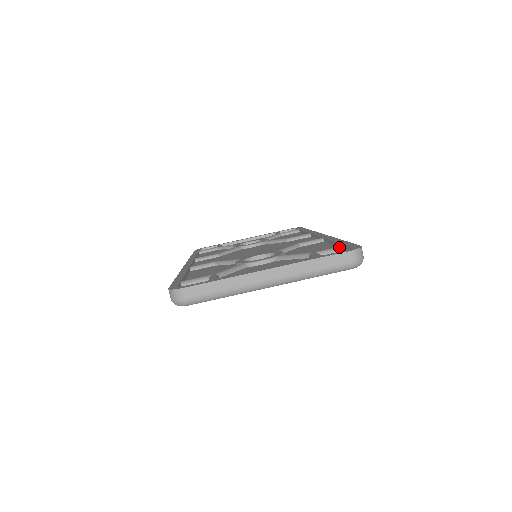
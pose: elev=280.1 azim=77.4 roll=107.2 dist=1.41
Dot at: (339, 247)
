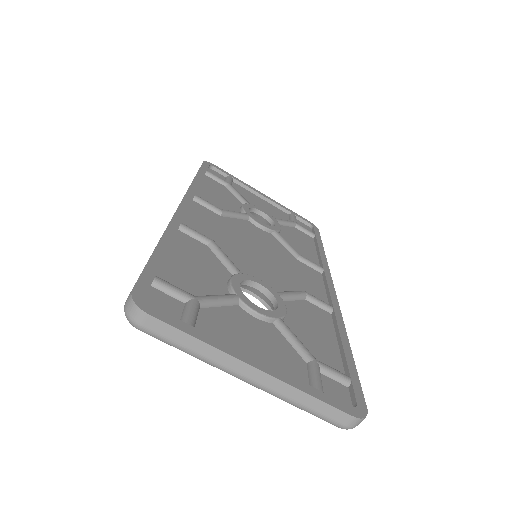
Dot at: (345, 378)
